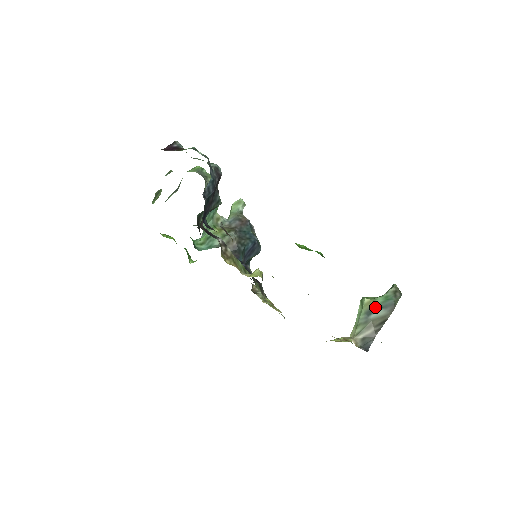
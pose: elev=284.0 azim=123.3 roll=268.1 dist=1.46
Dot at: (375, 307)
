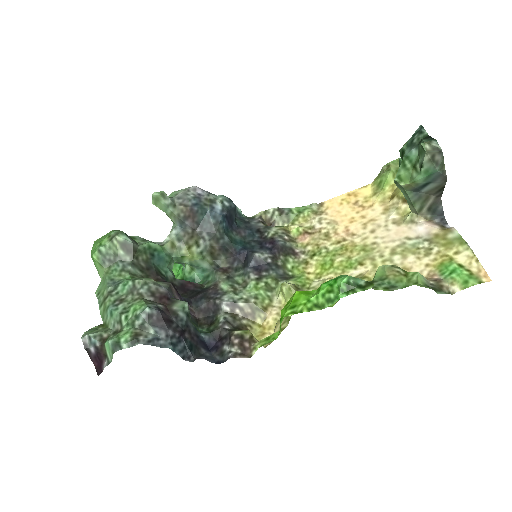
Dot at: (420, 186)
